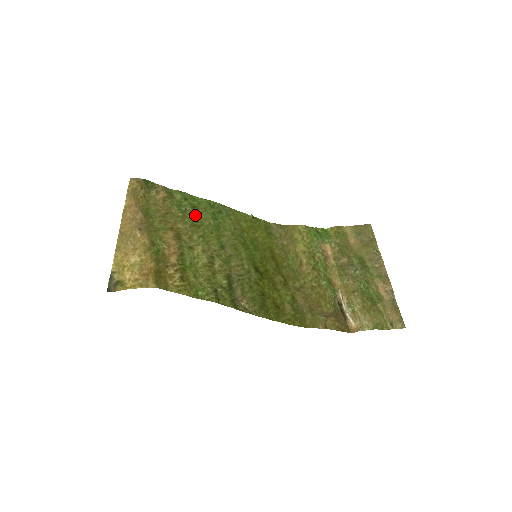
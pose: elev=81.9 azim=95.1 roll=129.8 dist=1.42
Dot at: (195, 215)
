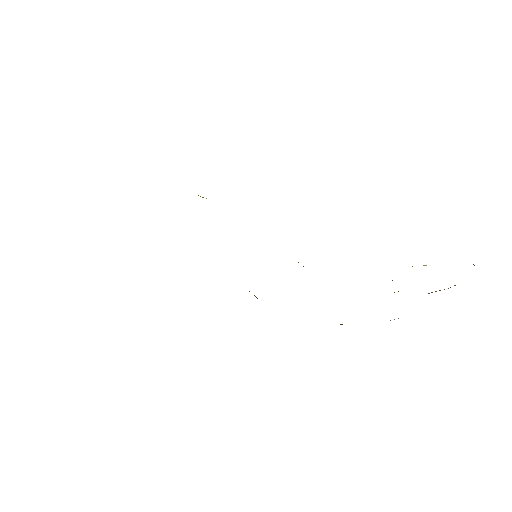
Dot at: occluded
